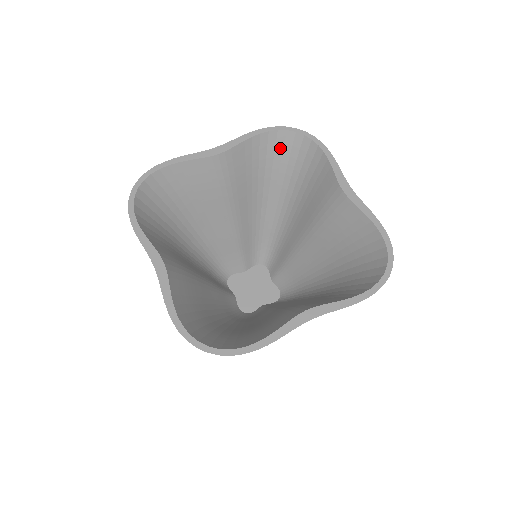
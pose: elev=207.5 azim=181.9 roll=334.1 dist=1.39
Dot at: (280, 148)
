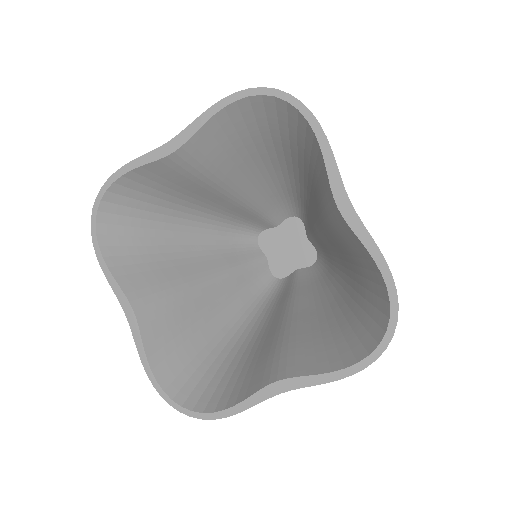
Dot at: (262, 116)
